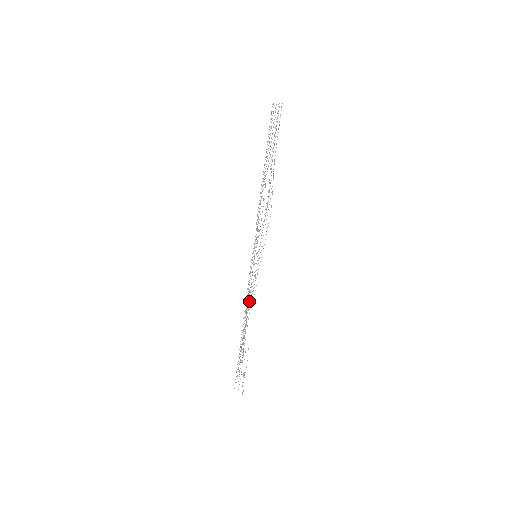
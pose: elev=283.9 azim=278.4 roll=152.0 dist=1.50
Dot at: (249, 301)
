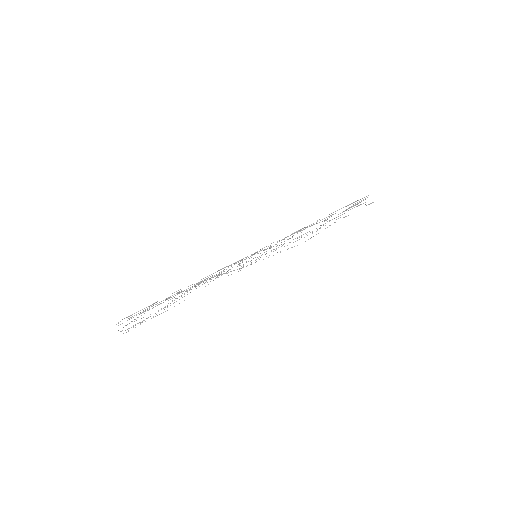
Dot at: (219, 275)
